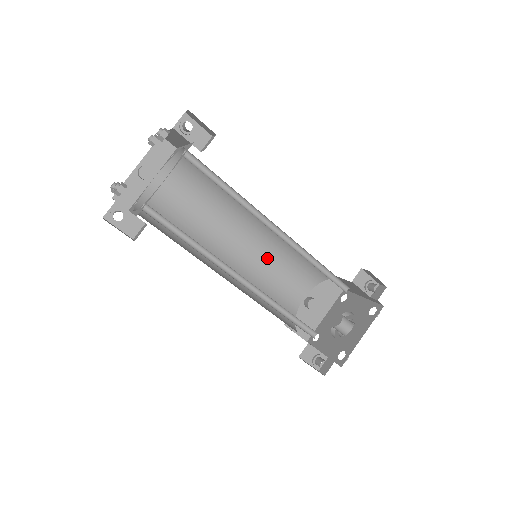
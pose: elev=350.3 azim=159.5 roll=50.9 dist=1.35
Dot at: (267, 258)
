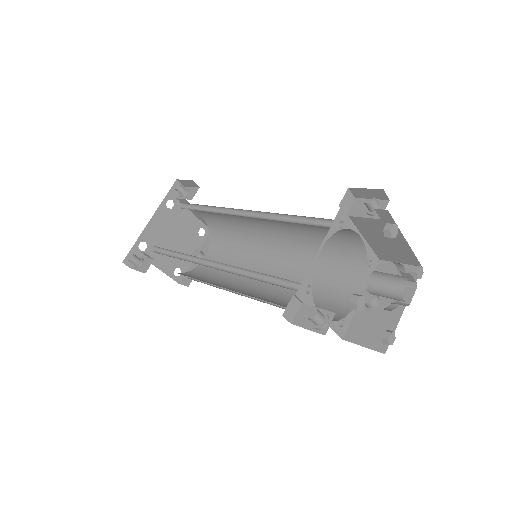
Dot at: (302, 273)
